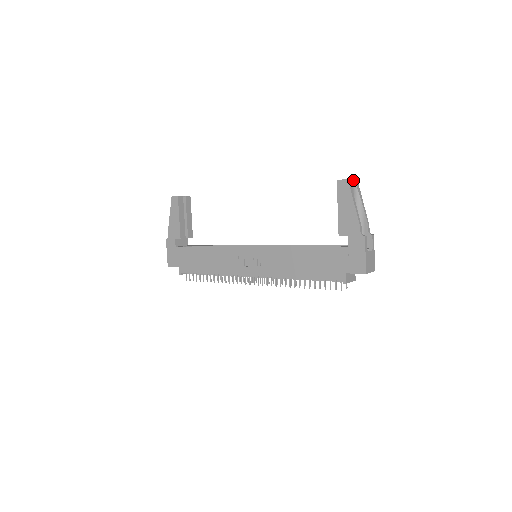
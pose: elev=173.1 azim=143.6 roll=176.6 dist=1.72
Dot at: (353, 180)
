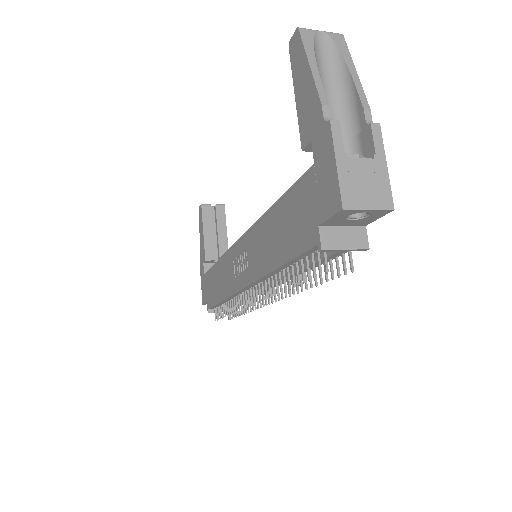
Dot at: (323, 31)
